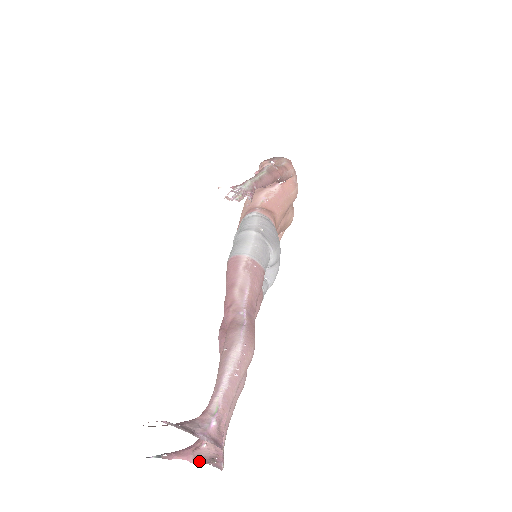
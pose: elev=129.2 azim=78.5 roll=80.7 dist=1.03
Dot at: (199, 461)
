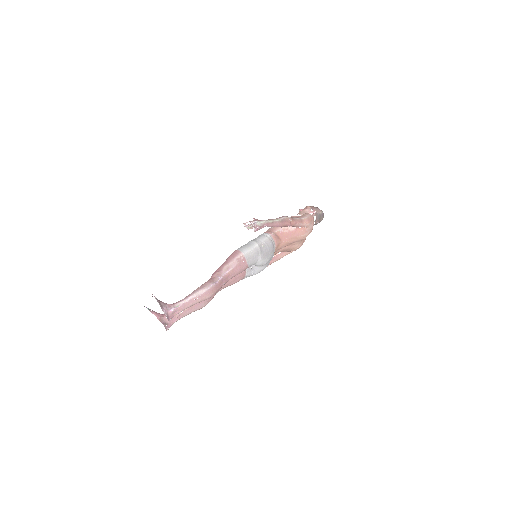
Dot at: (161, 321)
